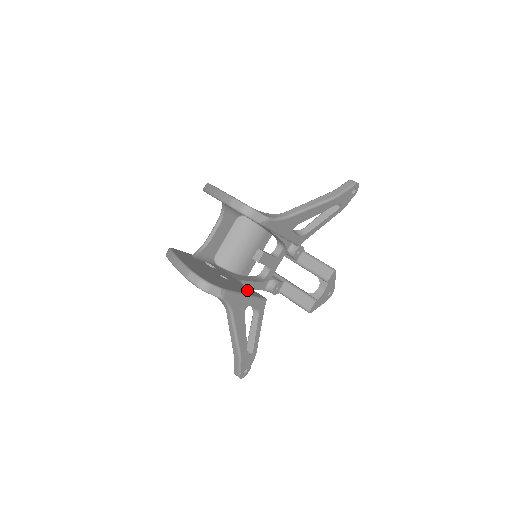
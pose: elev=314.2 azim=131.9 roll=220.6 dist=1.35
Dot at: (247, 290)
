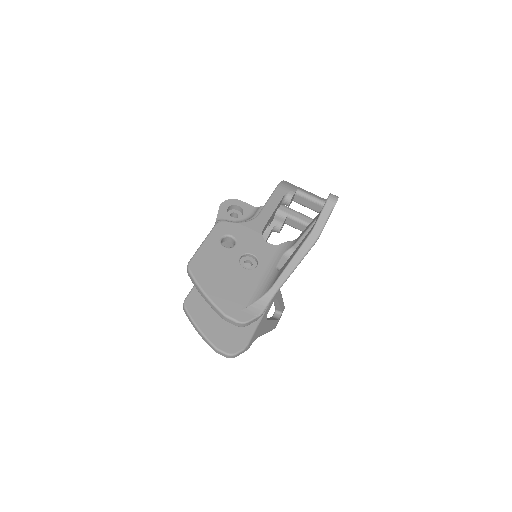
Dot at: occluded
